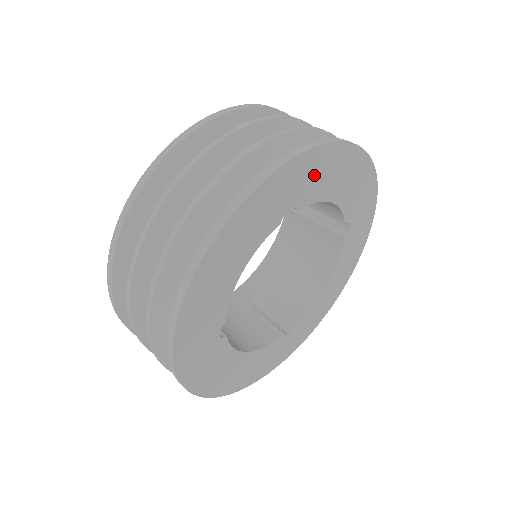
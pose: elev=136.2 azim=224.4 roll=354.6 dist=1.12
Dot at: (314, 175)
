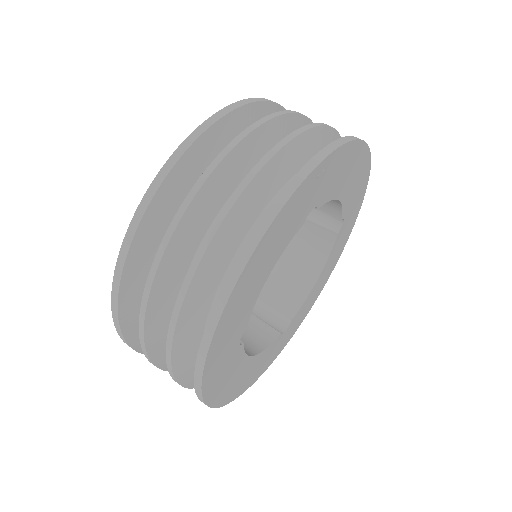
Dot at: (335, 173)
